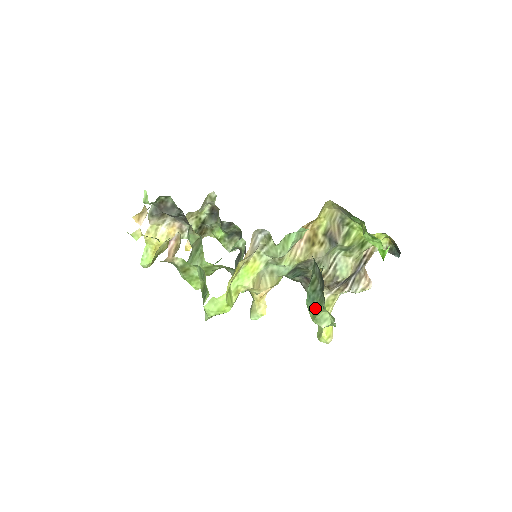
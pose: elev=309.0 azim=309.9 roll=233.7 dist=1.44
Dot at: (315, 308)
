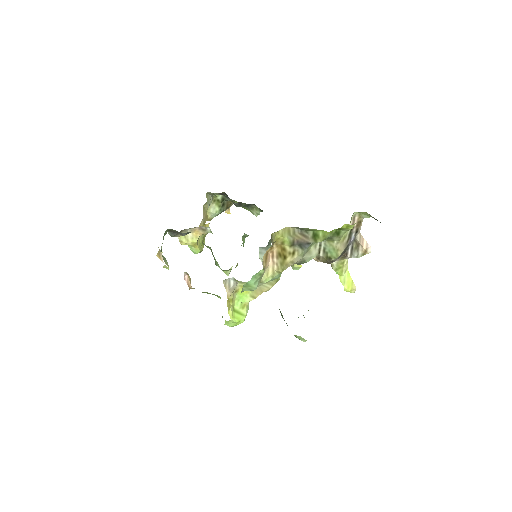
Dot at: occluded
